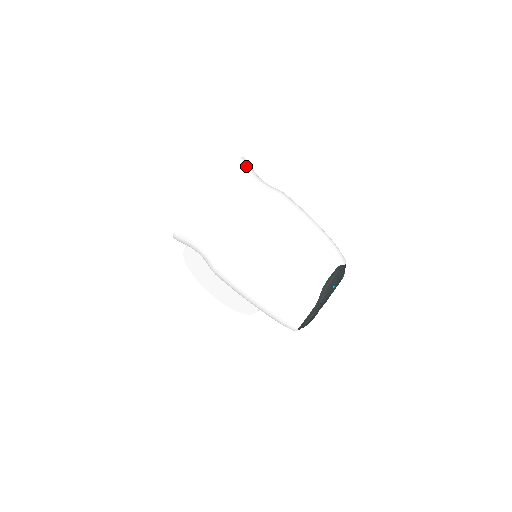
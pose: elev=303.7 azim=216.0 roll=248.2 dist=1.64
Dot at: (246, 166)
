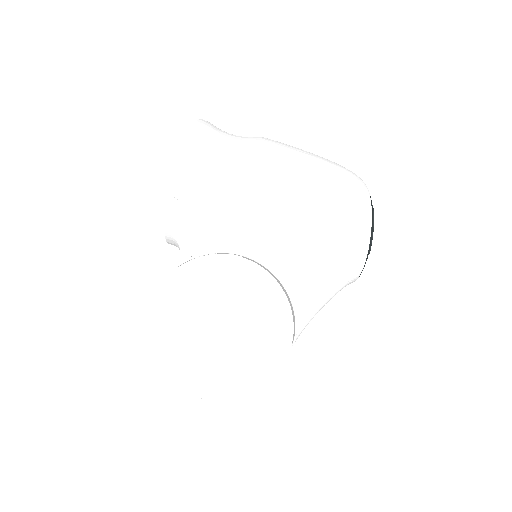
Dot at: occluded
